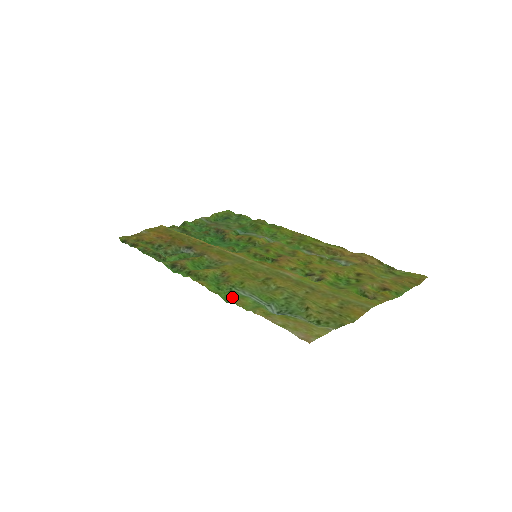
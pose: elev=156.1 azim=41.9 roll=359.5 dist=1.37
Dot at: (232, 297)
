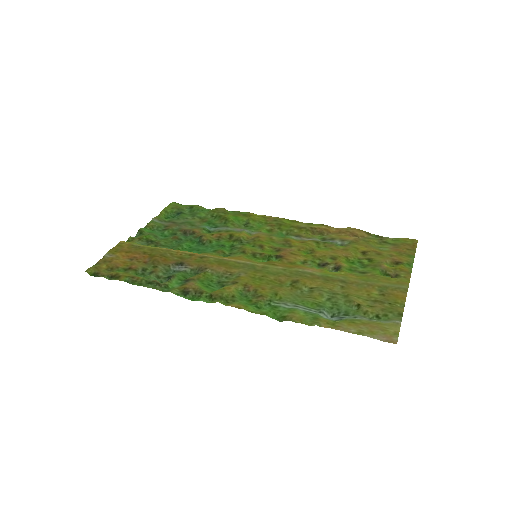
Dot at: (281, 314)
